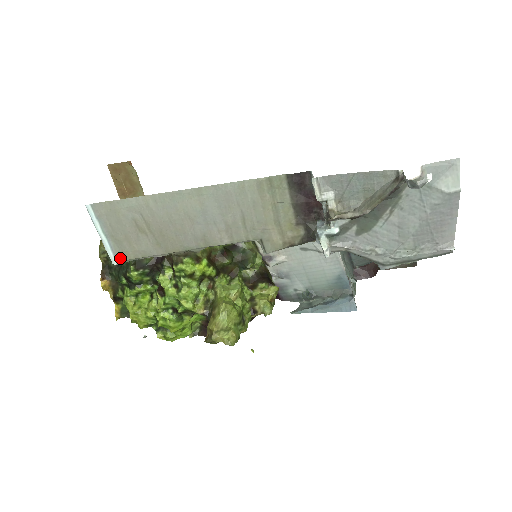
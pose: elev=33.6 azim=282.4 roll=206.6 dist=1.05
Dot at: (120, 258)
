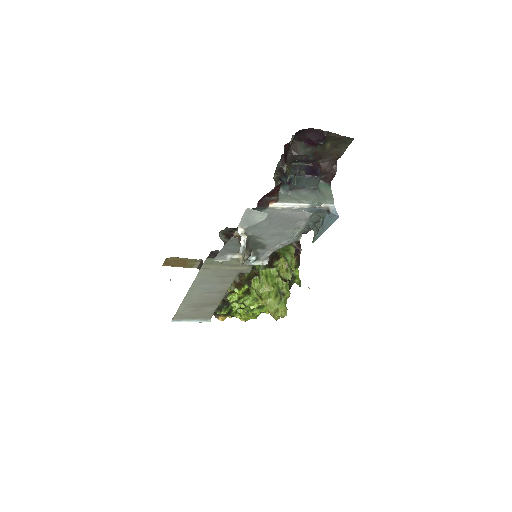
Dot at: (208, 318)
